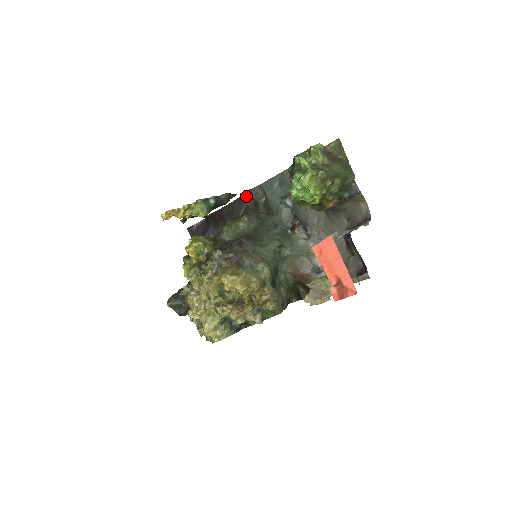
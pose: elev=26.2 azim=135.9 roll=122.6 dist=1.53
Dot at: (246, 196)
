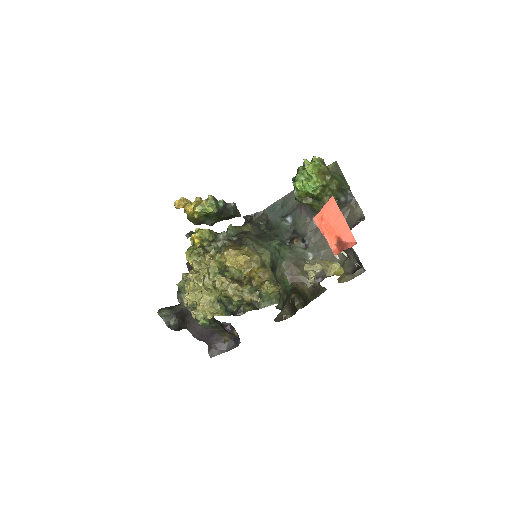
Dot at: occluded
